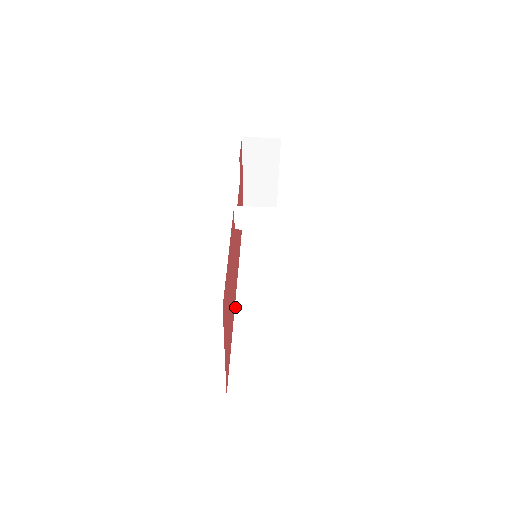
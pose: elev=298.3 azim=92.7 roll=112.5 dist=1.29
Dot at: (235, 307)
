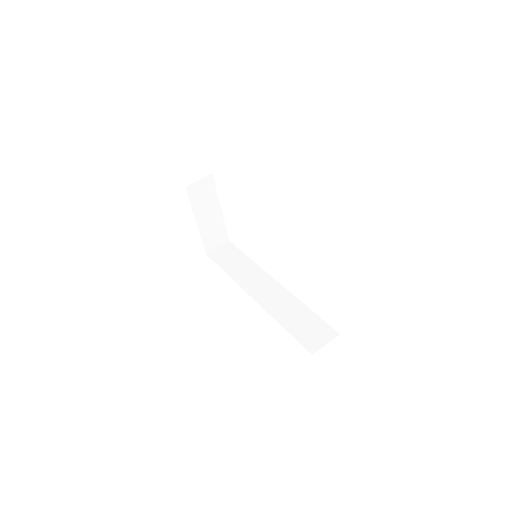
Dot at: (261, 306)
